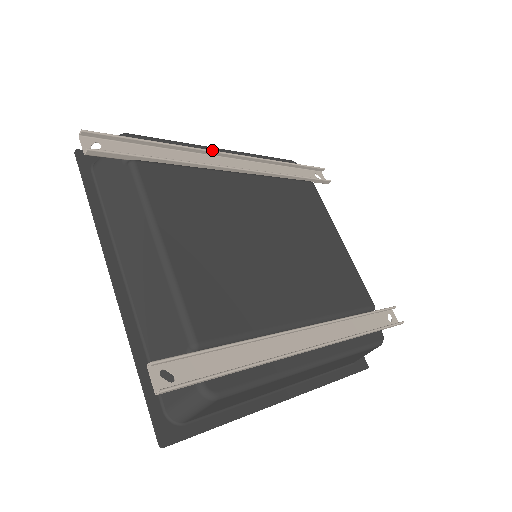
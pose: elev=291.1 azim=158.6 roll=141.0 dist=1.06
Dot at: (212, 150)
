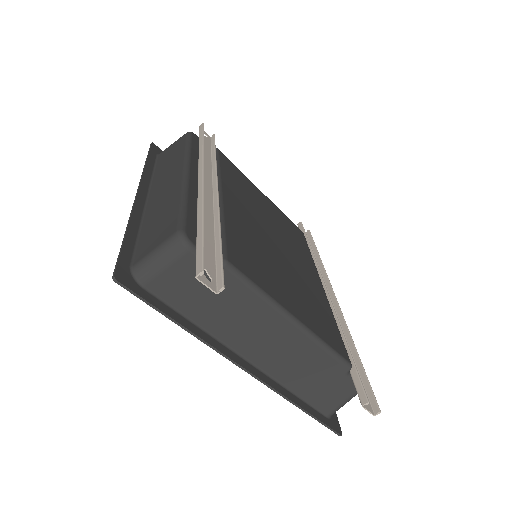
Dot at: (203, 185)
